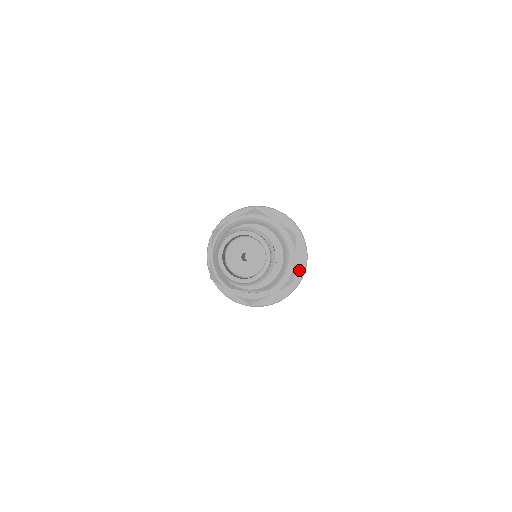
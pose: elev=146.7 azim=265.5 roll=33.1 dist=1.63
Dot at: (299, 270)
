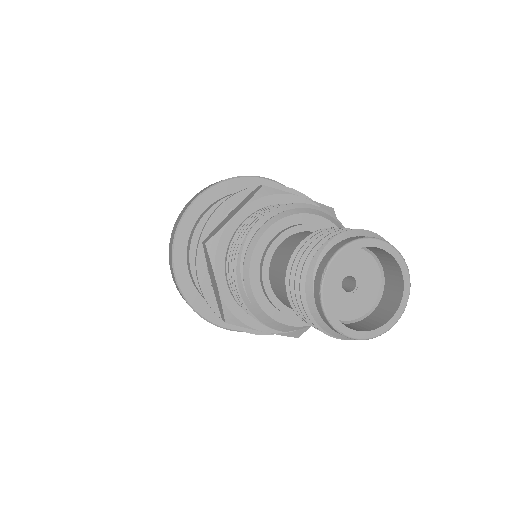
Dot at: occluded
